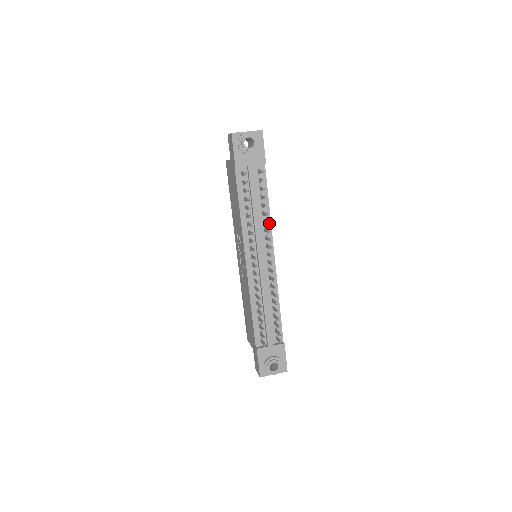
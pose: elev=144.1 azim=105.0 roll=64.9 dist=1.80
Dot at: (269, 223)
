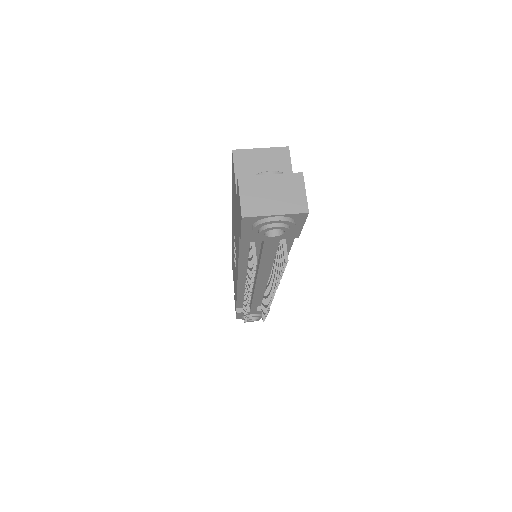
Dot at: occluded
